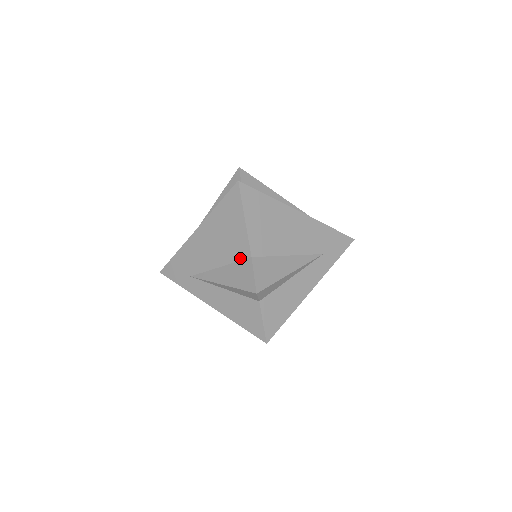
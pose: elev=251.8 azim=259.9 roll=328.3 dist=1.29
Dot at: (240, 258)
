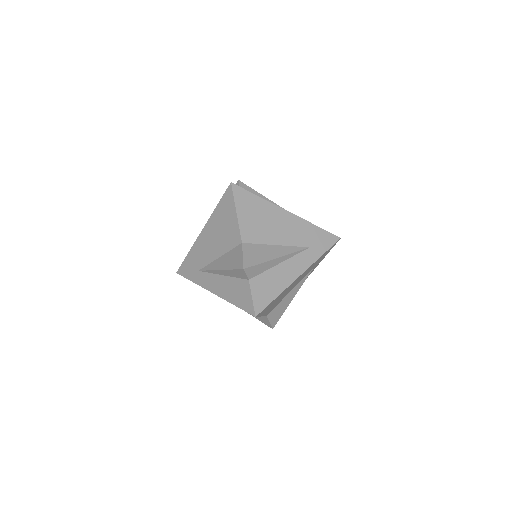
Dot at: (234, 246)
